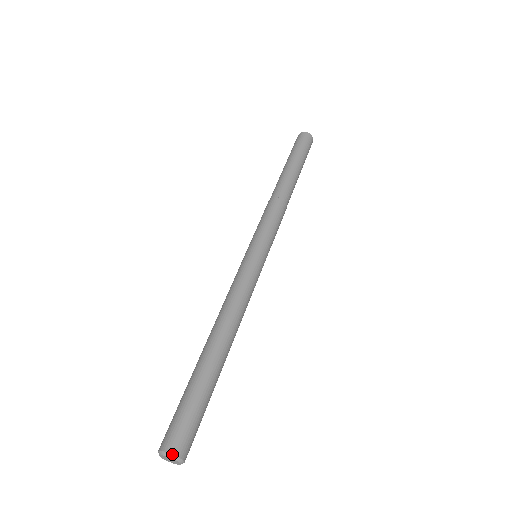
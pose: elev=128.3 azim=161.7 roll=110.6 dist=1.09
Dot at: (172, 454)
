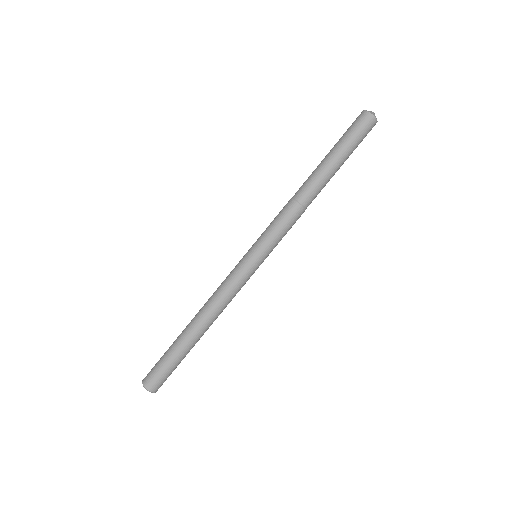
Dot at: occluded
